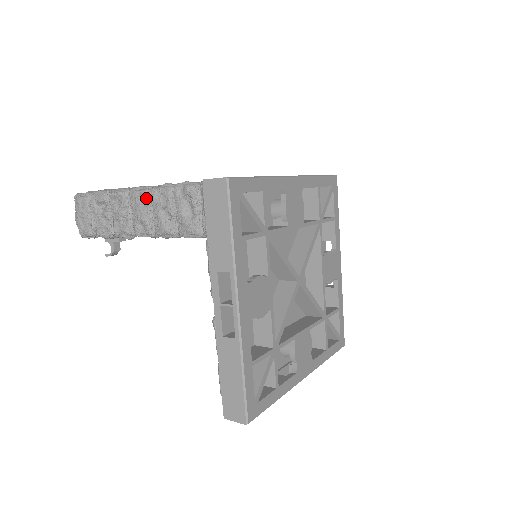
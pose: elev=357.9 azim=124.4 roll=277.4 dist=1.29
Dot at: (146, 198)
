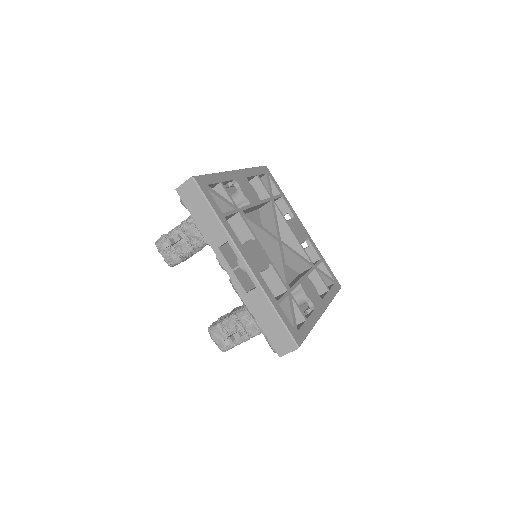
Dot at: occluded
